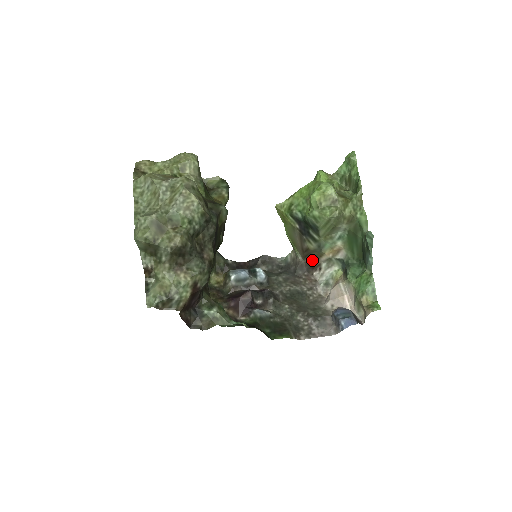
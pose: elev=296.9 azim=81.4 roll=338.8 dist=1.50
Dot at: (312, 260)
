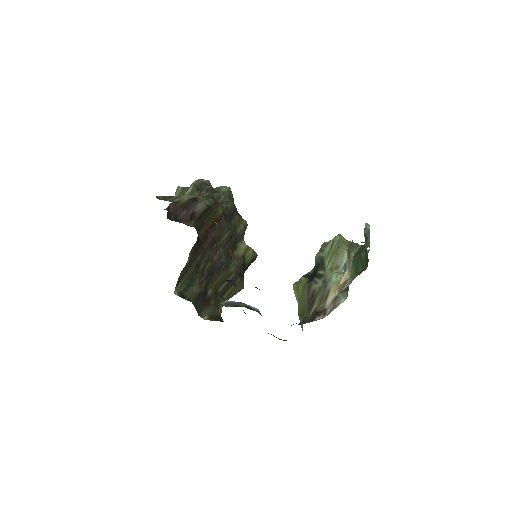
Dot at: (317, 308)
